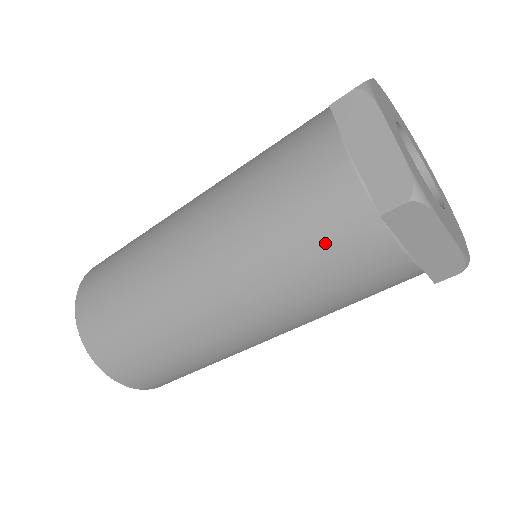
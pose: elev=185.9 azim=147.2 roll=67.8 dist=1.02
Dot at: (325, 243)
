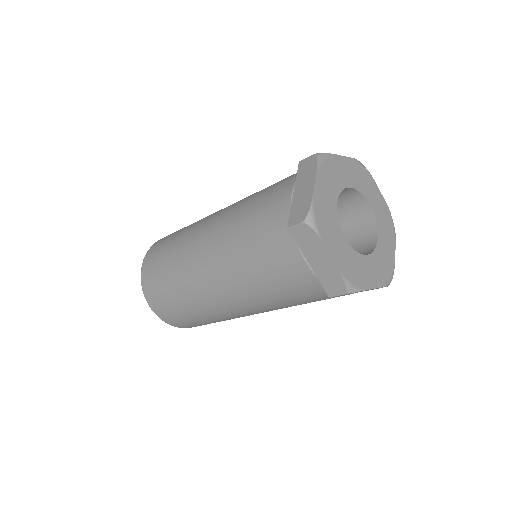
Dot at: (265, 241)
